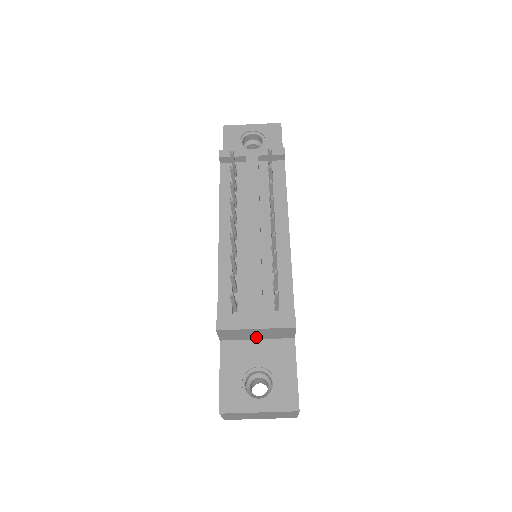
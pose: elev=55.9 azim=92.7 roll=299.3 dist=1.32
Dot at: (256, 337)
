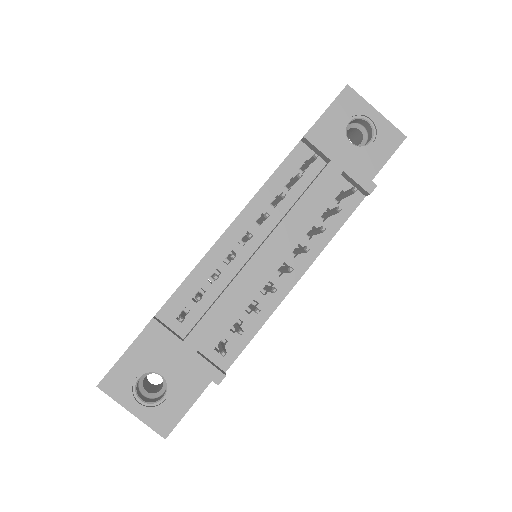
Dot at: occluded
